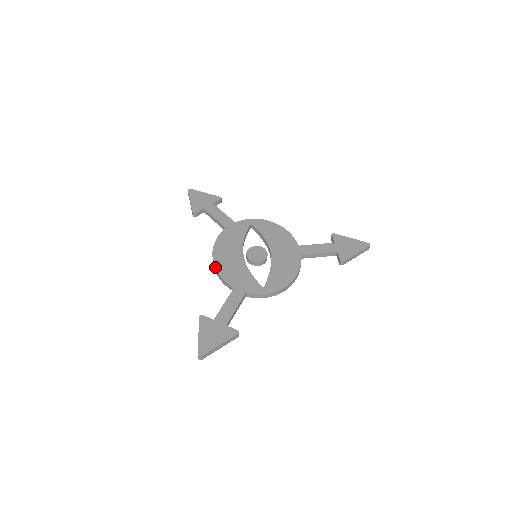
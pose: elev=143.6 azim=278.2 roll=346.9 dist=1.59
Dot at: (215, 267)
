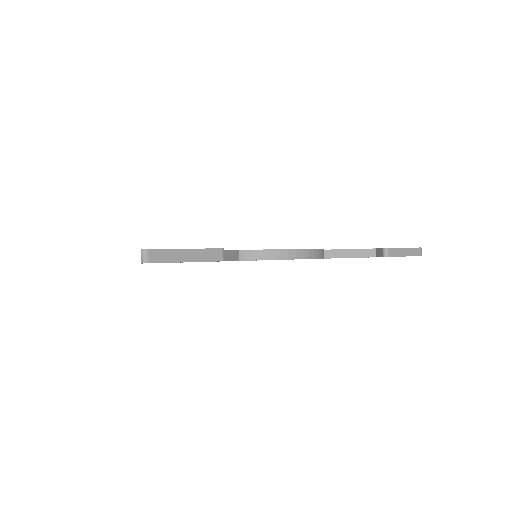
Dot at: occluded
